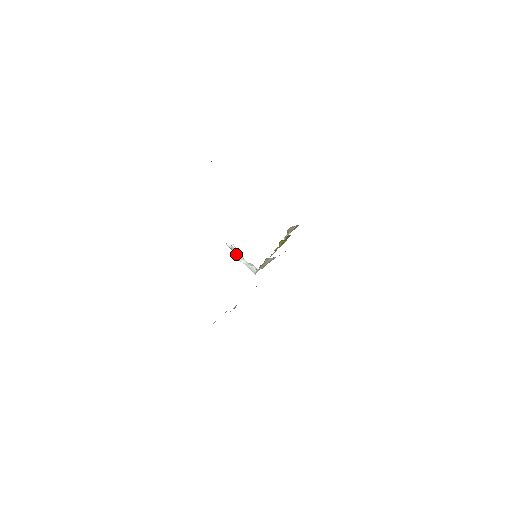
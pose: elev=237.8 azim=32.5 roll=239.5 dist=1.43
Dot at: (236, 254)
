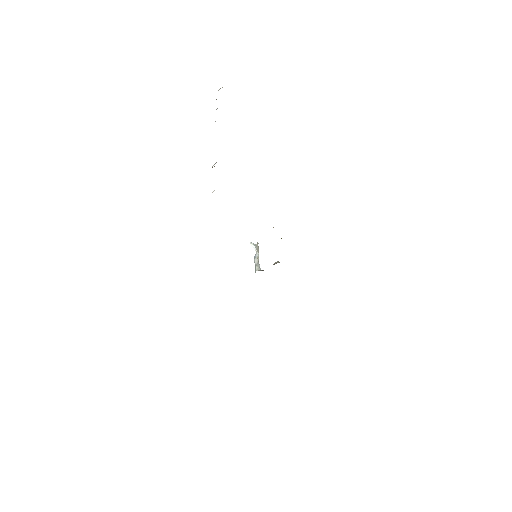
Dot at: (256, 253)
